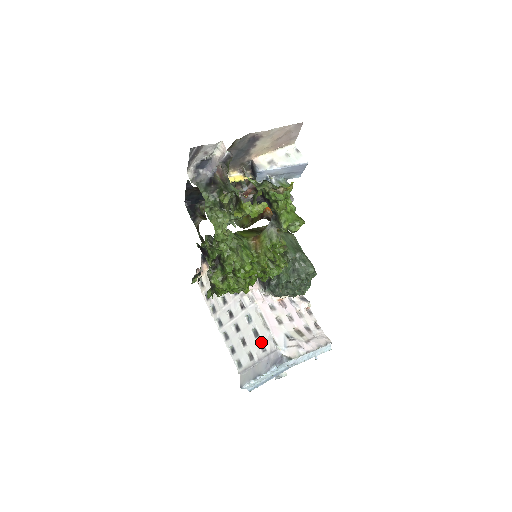
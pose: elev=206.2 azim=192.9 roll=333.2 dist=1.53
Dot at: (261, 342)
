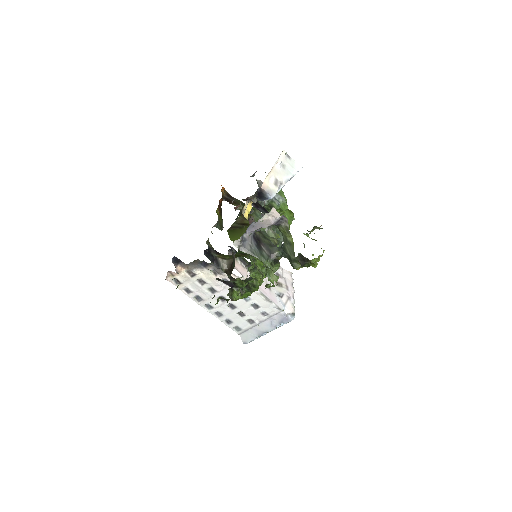
Dot at: (263, 311)
